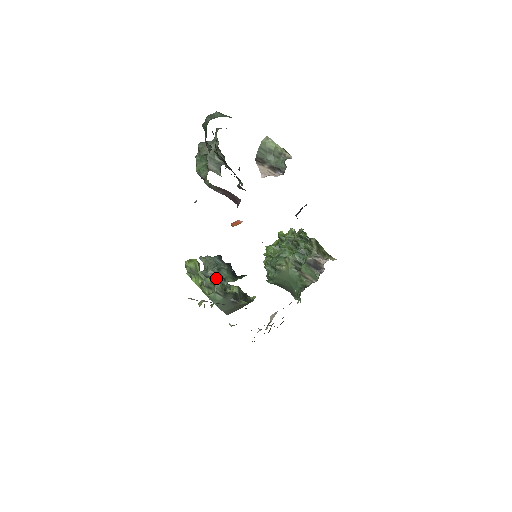
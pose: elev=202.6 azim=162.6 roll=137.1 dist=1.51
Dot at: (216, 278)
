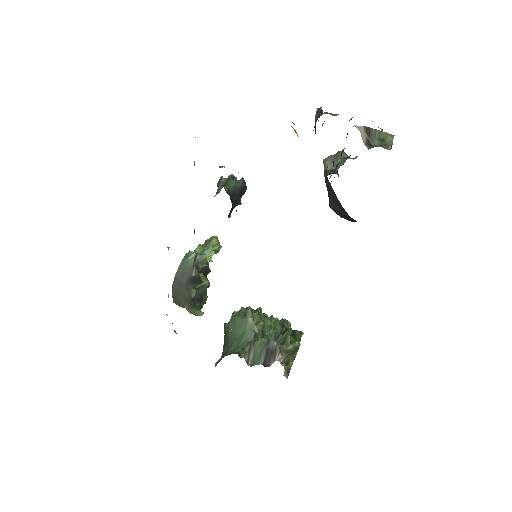
Dot at: occluded
